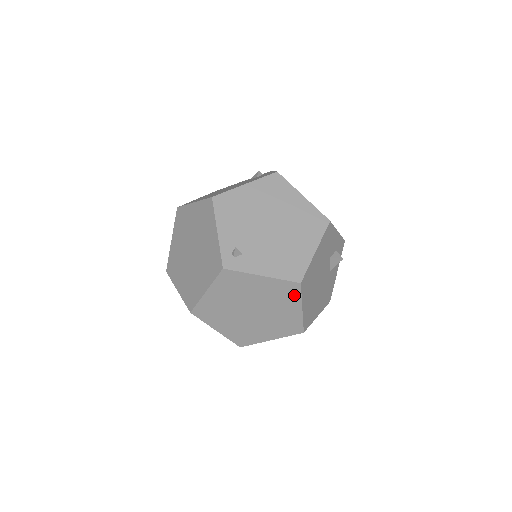
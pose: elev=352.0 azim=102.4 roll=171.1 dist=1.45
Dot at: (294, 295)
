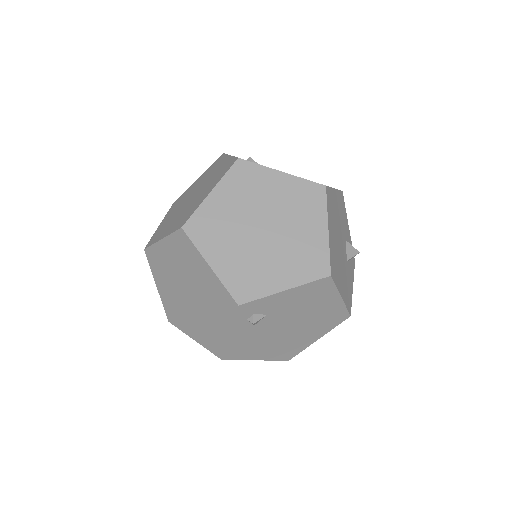
Dot at: (318, 204)
